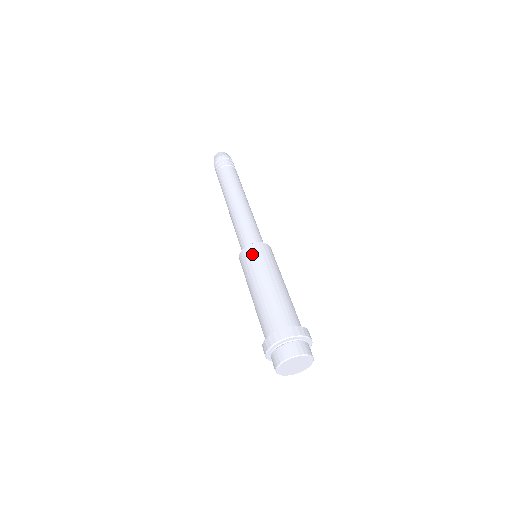
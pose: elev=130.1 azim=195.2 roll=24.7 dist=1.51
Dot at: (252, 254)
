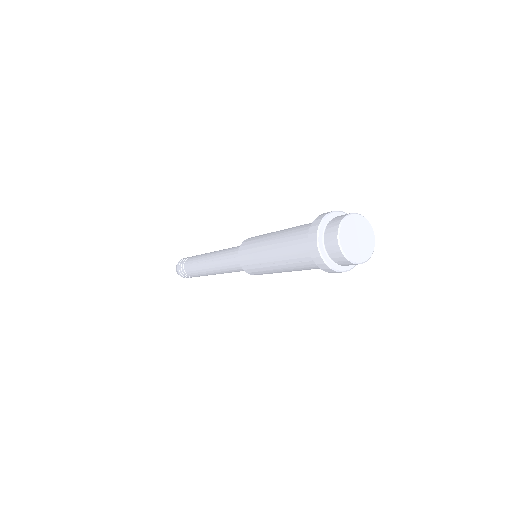
Dot at: (246, 245)
